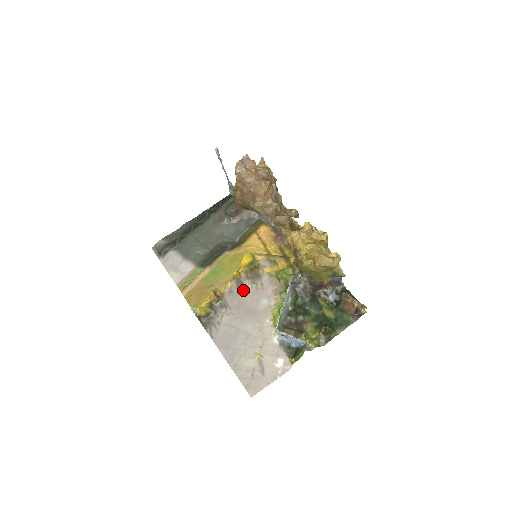
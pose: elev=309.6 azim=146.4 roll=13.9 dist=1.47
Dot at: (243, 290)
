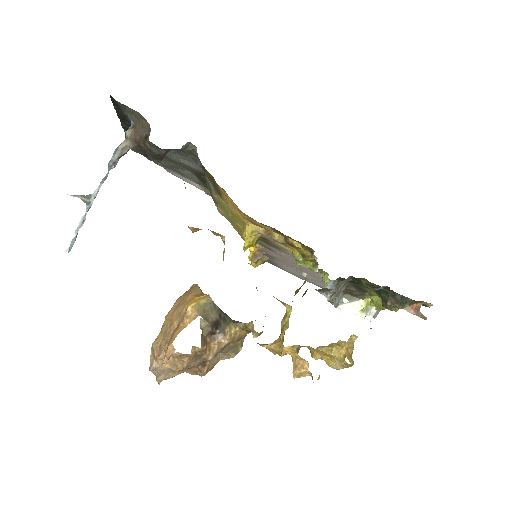
Dot at: (275, 252)
